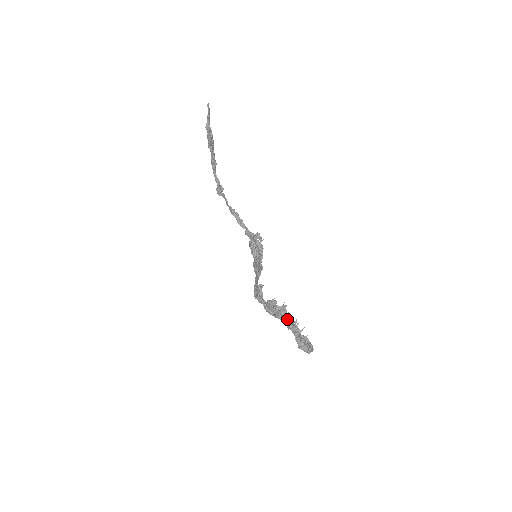
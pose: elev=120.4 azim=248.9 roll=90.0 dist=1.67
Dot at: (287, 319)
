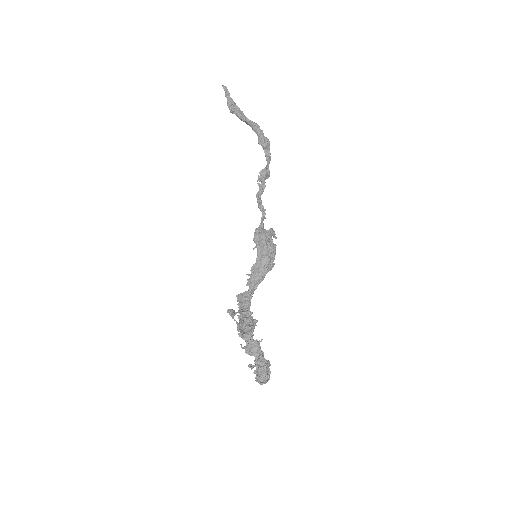
Dot at: (245, 336)
